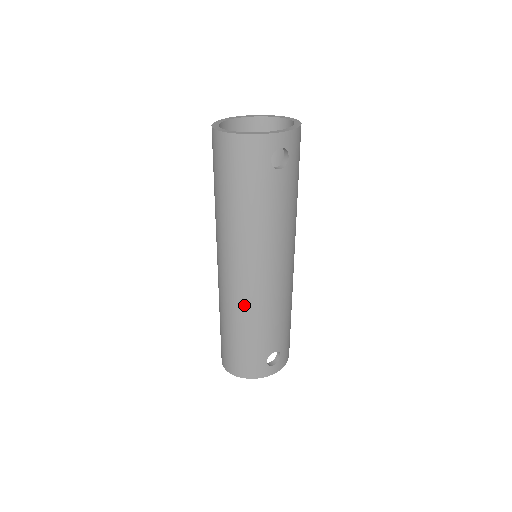
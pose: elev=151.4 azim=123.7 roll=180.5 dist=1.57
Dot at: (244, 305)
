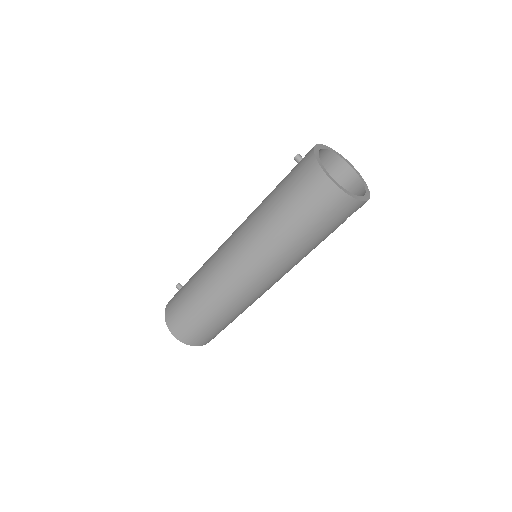
Dot at: (240, 301)
